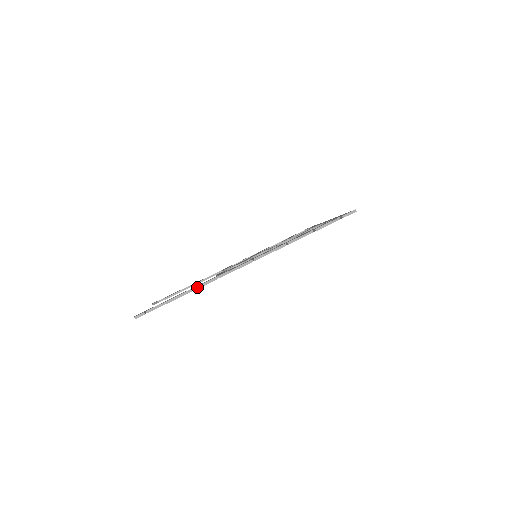
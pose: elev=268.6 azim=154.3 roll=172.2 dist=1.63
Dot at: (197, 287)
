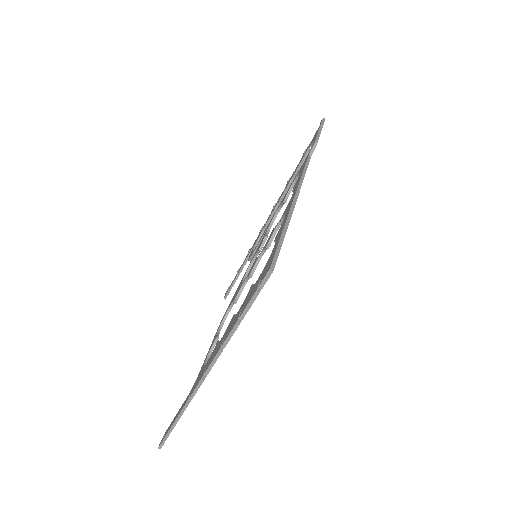
Dot at: (179, 415)
